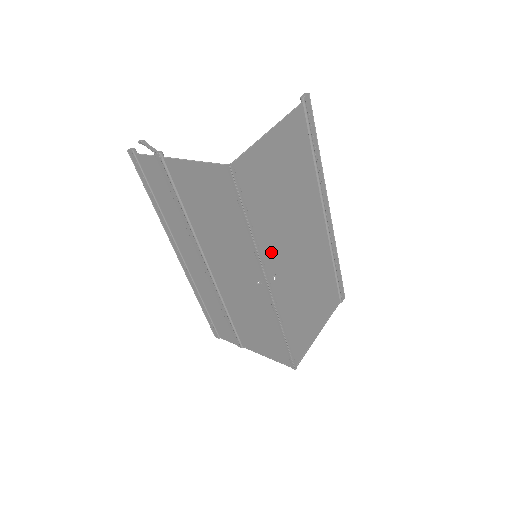
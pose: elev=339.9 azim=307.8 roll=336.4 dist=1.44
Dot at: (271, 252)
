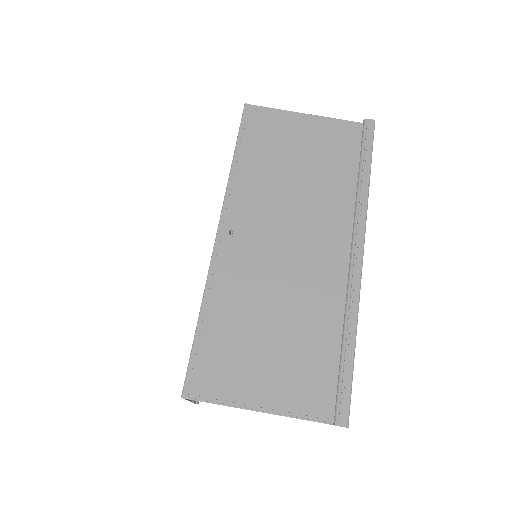
Dot at: (244, 204)
